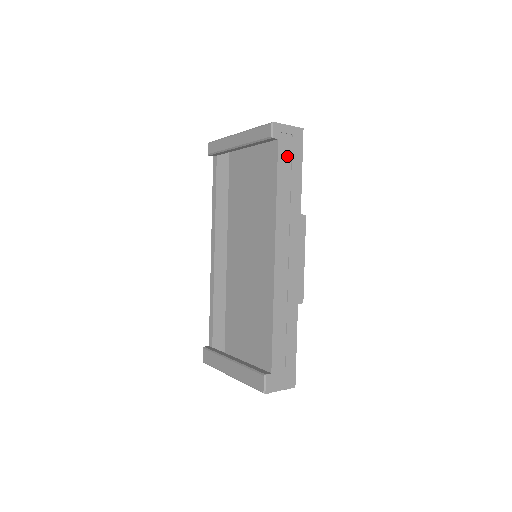
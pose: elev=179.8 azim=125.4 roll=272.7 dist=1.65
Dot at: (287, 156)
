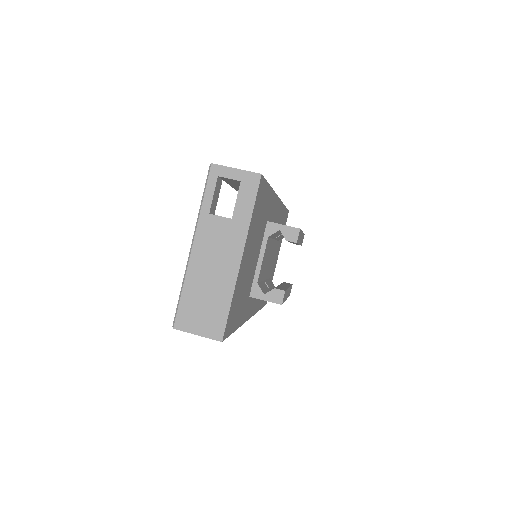
Dot at: occluded
